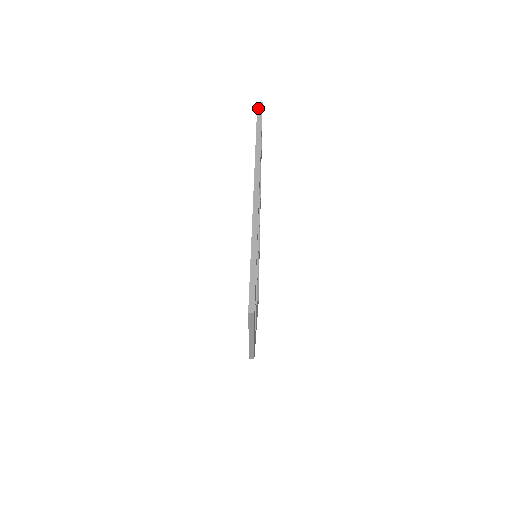
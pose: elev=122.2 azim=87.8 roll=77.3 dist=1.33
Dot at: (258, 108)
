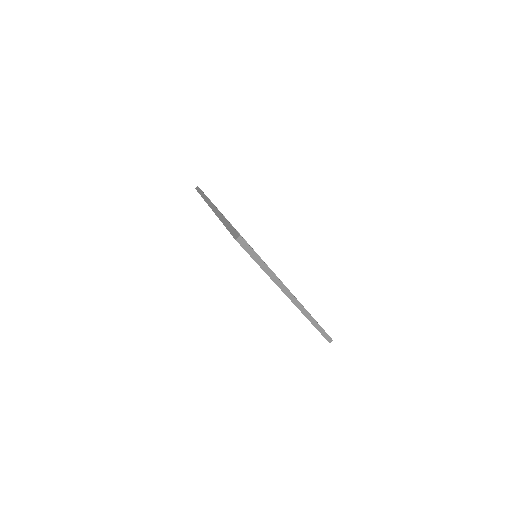
Dot at: (241, 244)
